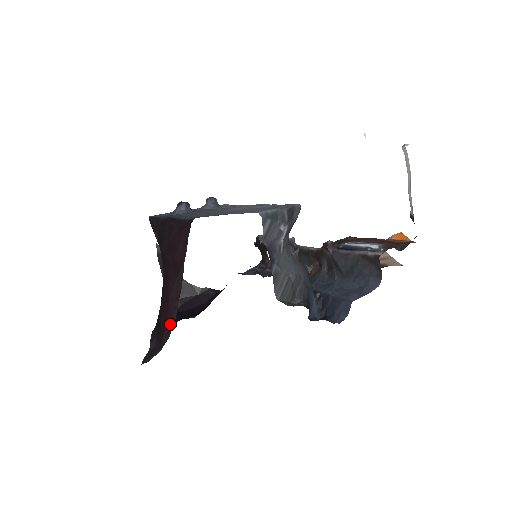
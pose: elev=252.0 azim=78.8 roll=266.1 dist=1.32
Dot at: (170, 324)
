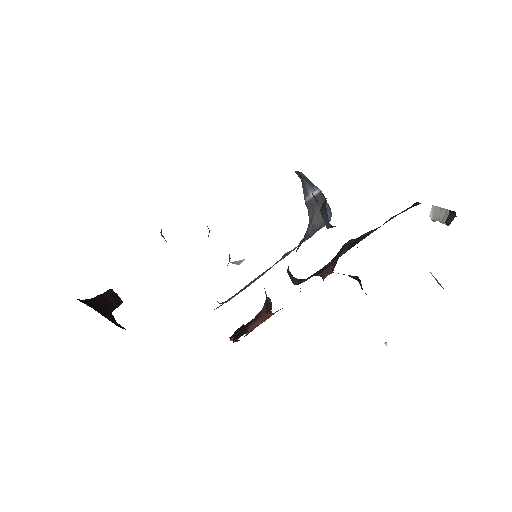
Dot at: occluded
